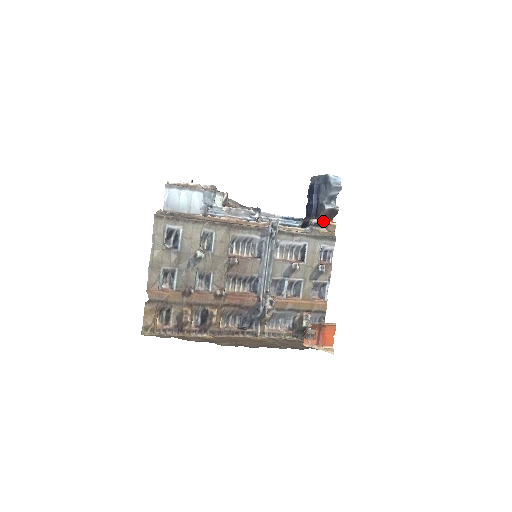
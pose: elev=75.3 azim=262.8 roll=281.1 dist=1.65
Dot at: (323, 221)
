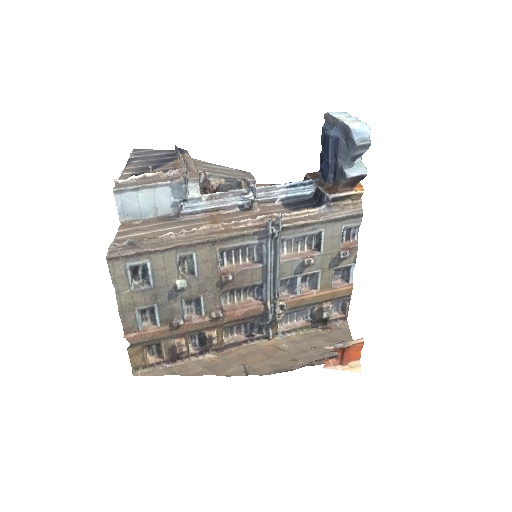
Dot at: (344, 193)
